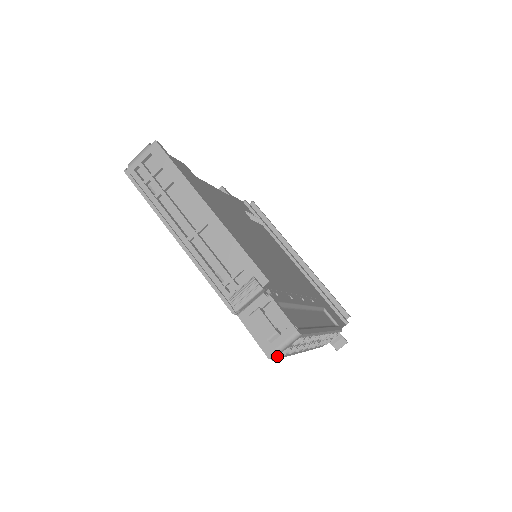
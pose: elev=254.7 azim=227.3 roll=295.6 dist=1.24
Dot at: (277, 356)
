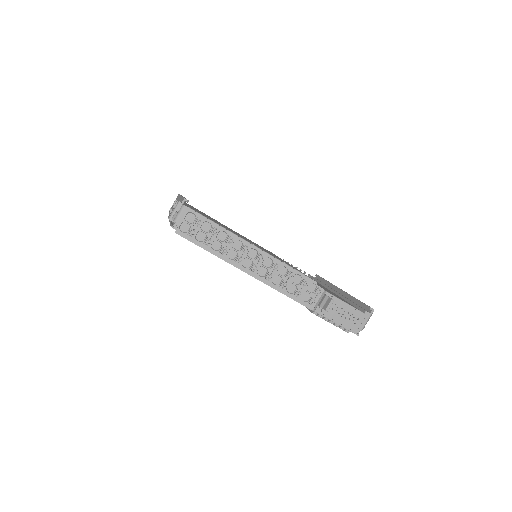
Dot at: (179, 230)
